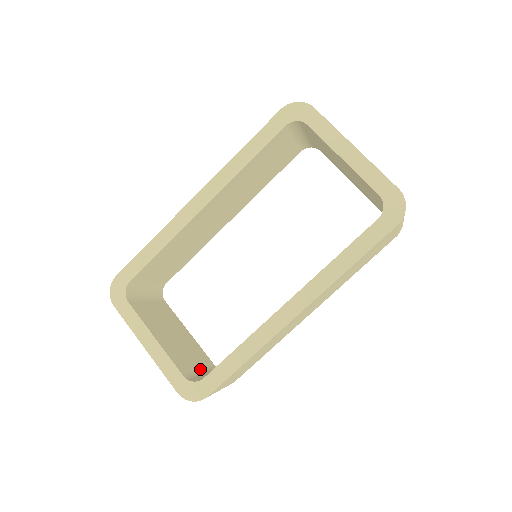
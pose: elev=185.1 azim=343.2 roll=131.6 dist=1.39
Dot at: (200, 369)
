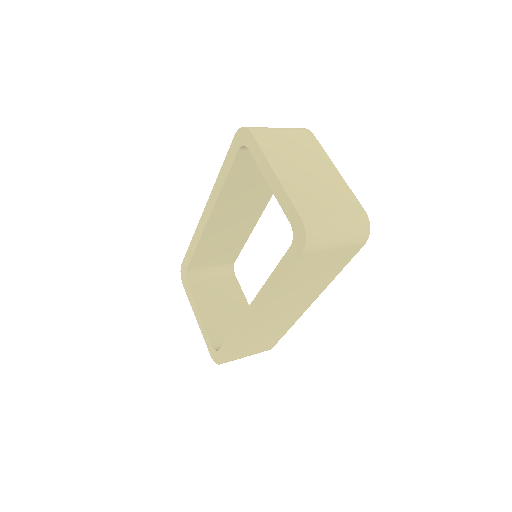
Dot at: occluded
